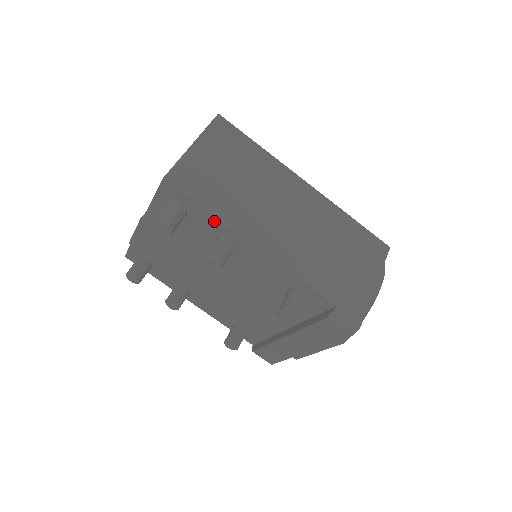
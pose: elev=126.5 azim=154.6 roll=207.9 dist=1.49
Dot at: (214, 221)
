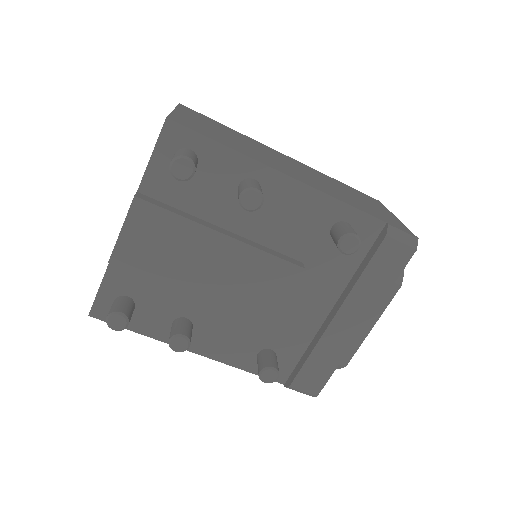
Dot at: (234, 159)
